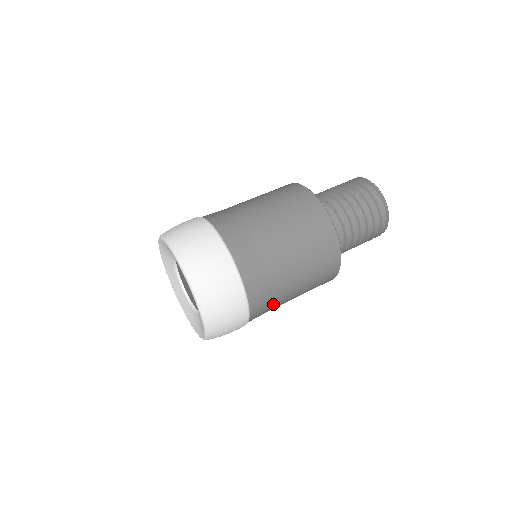
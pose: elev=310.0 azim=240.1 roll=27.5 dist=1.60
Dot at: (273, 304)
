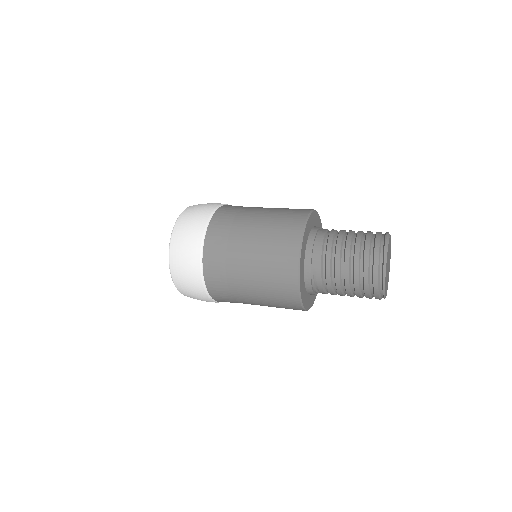
Dot at: (229, 286)
